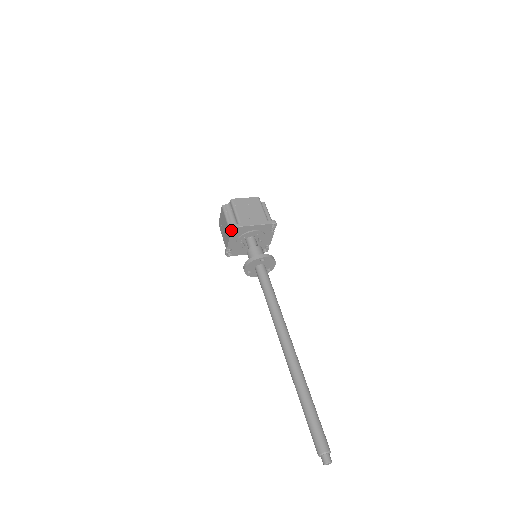
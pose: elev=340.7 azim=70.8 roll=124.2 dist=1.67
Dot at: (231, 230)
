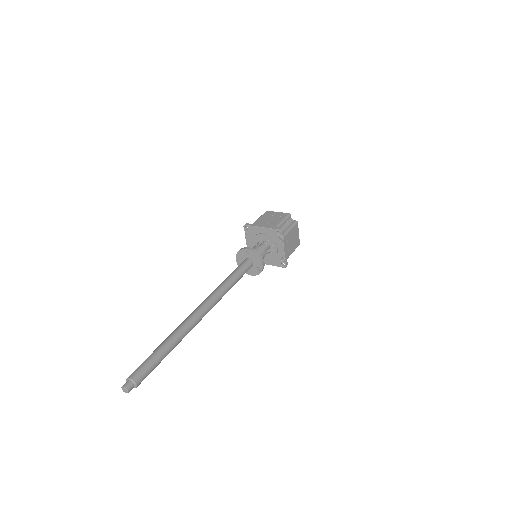
Dot at: (244, 228)
